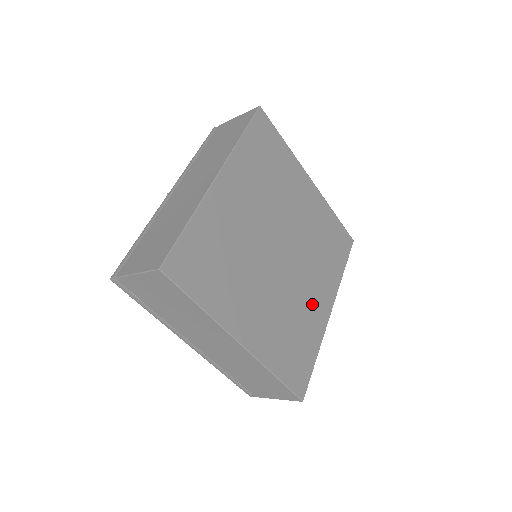
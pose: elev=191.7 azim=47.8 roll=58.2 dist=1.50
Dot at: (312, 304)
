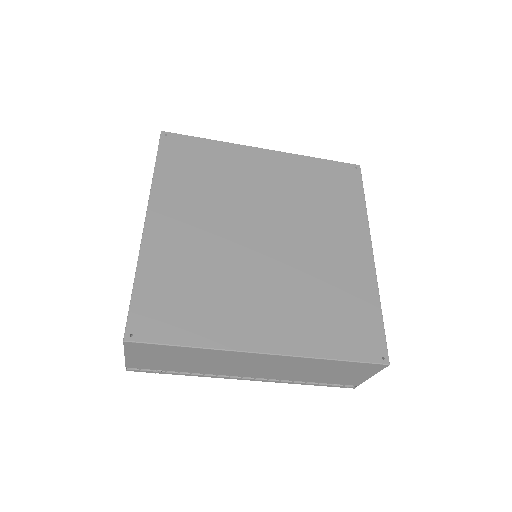
Dot at: (339, 260)
